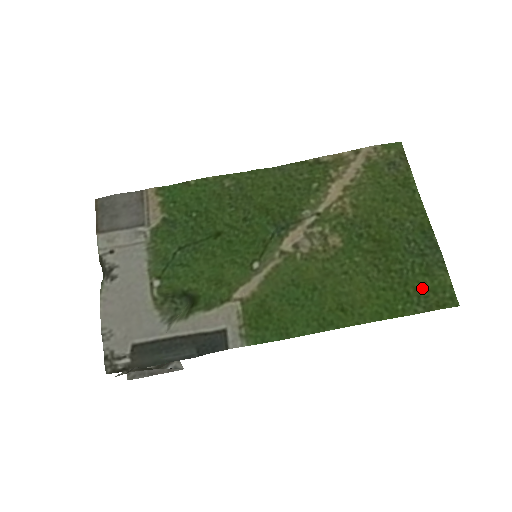
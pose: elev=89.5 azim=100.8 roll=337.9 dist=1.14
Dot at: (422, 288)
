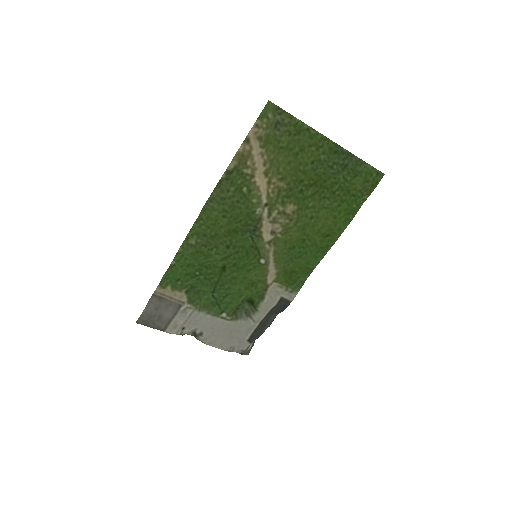
Dot at: (359, 185)
